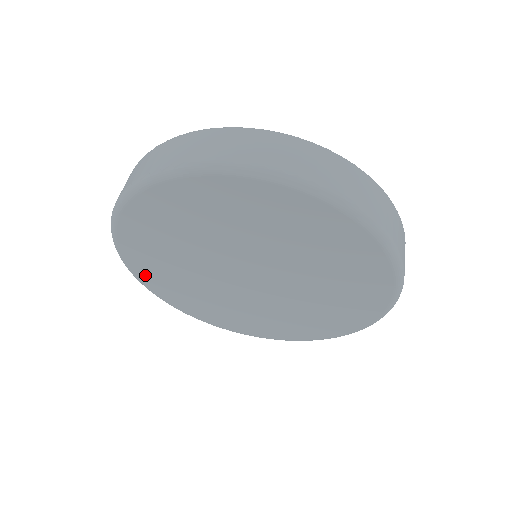
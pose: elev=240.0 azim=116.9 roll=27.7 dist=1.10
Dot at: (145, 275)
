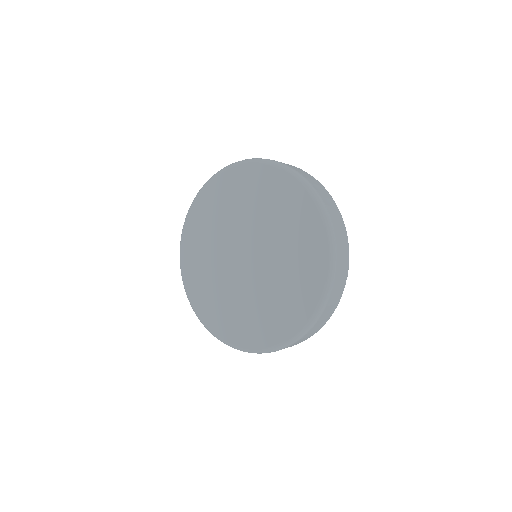
Dot at: (190, 229)
